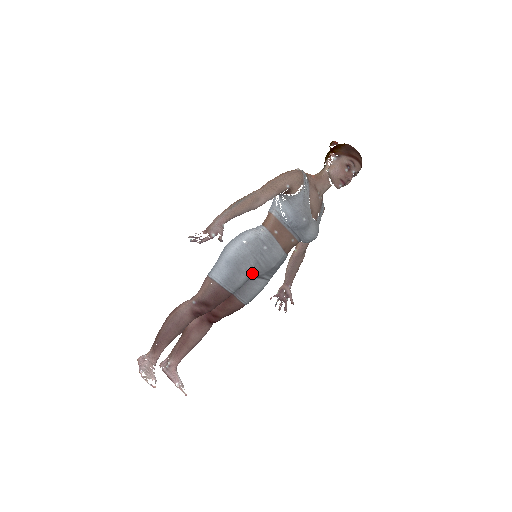
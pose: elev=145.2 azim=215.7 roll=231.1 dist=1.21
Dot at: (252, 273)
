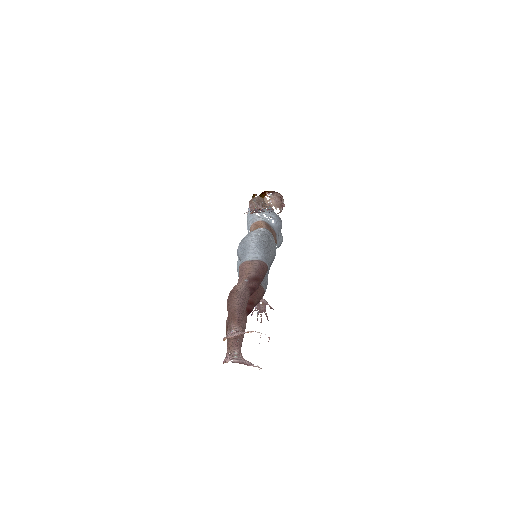
Dot at: occluded
